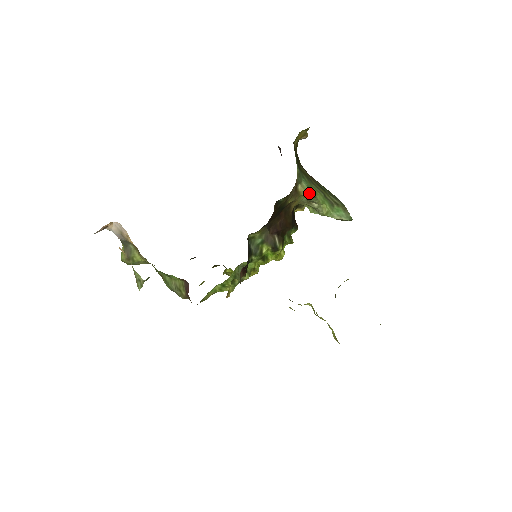
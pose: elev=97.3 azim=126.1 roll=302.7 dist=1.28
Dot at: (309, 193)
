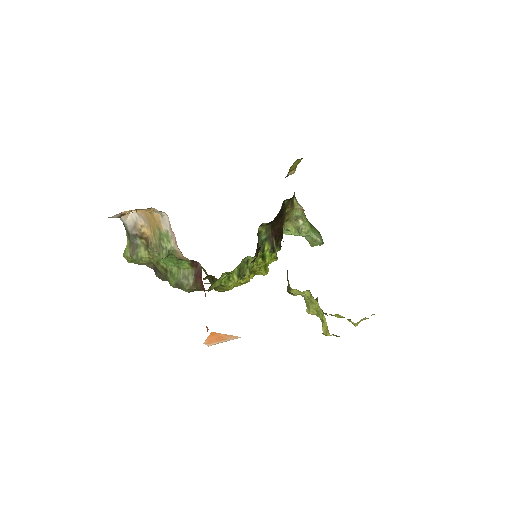
Dot at: (301, 207)
